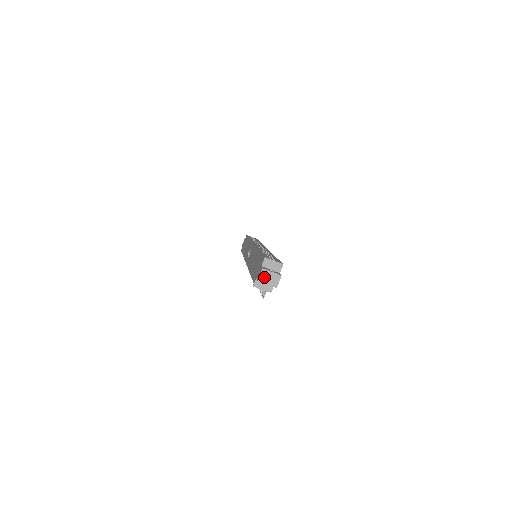
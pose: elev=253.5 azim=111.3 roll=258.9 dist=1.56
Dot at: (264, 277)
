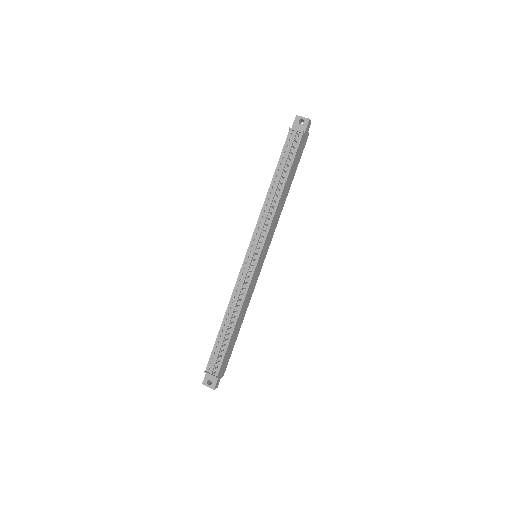
Dot at: (300, 117)
